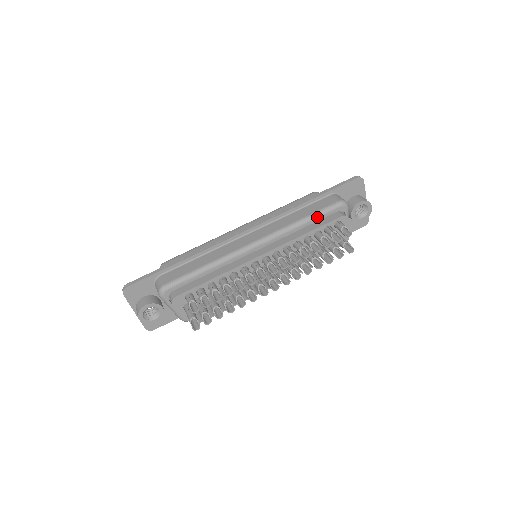
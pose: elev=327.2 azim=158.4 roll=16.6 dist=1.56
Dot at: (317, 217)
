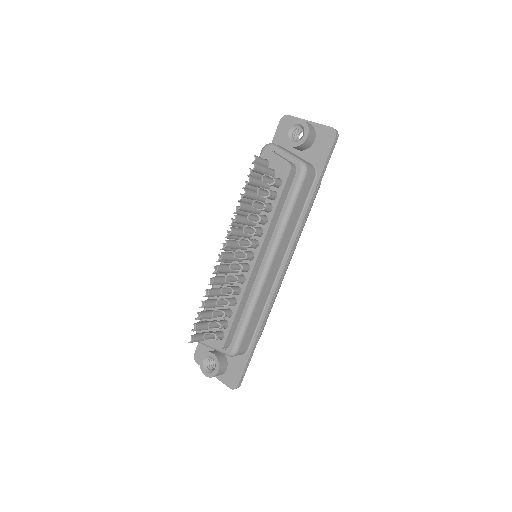
Dot at: occluded
